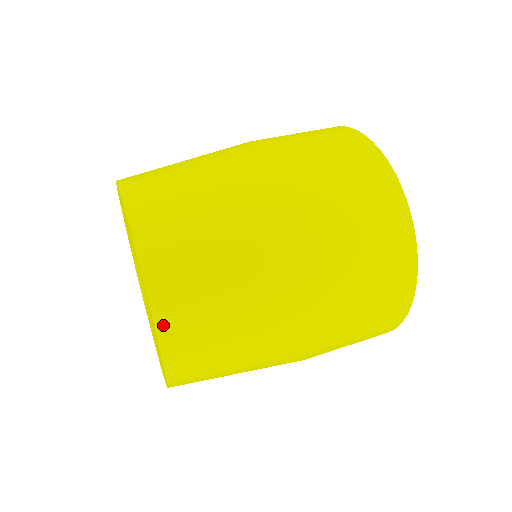
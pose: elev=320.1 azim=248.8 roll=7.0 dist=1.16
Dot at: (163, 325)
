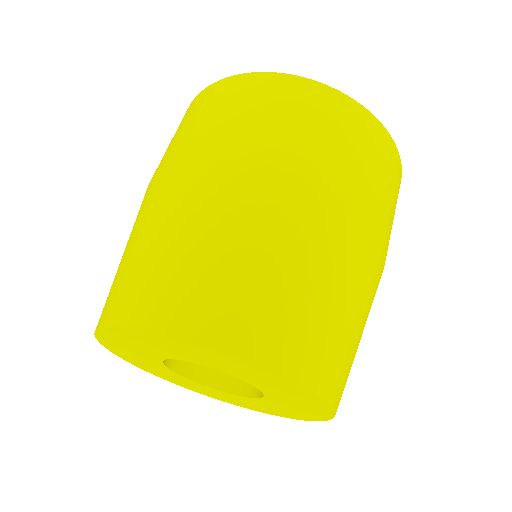
Dot at: occluded
